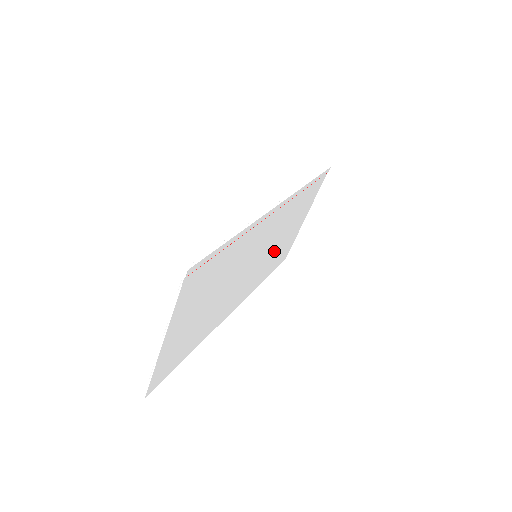
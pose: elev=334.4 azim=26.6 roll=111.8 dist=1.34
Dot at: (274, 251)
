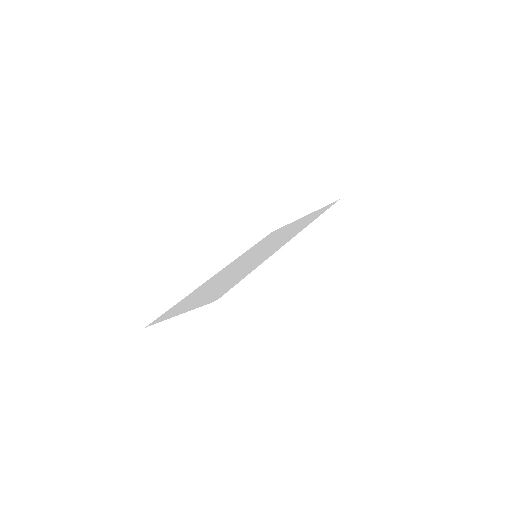
Dot at: occluded
